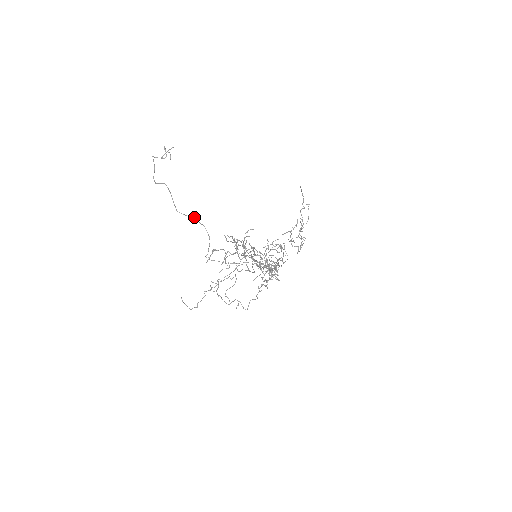
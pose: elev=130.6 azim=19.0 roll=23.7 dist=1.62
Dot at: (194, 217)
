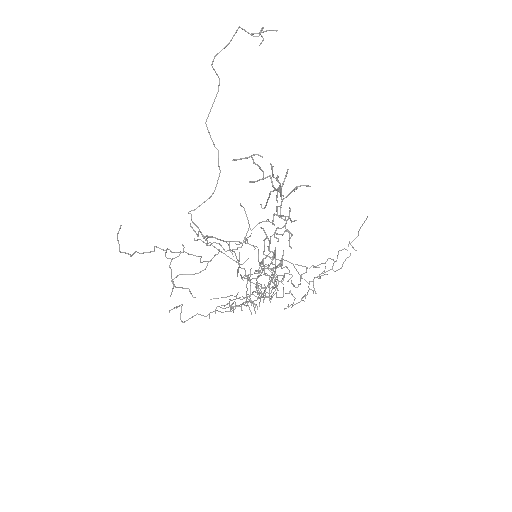
Dot at: (218, 150)
